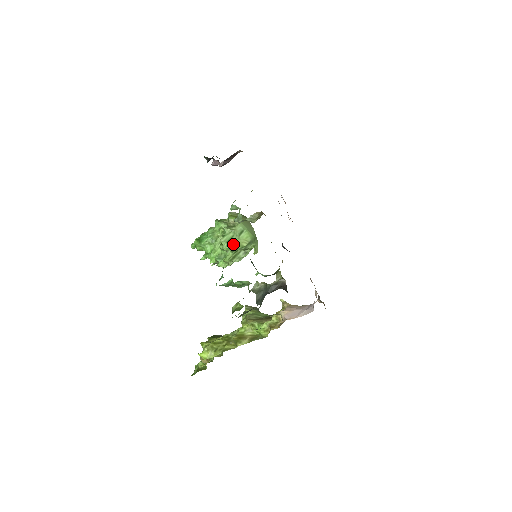
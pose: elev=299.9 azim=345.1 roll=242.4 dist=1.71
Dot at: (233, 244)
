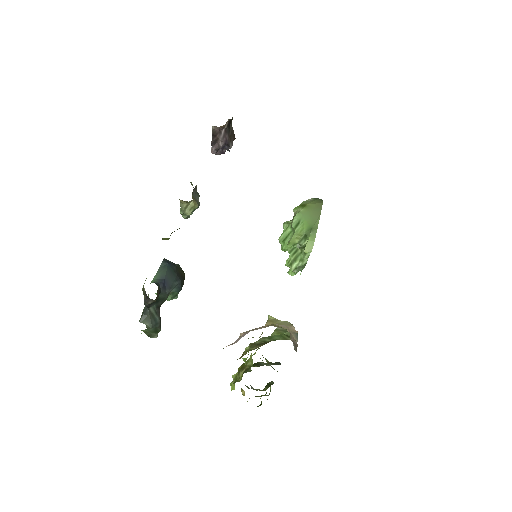
Dot at: occluded
